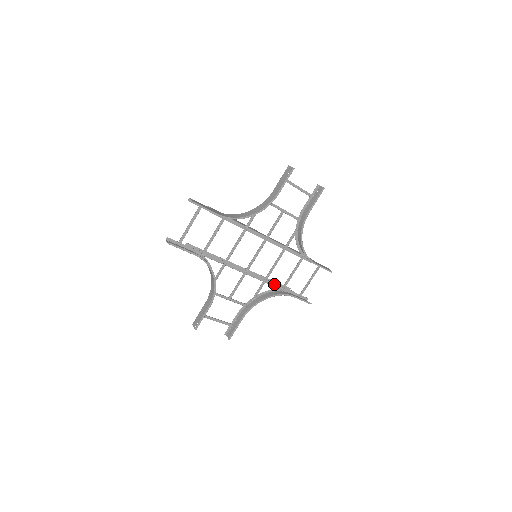
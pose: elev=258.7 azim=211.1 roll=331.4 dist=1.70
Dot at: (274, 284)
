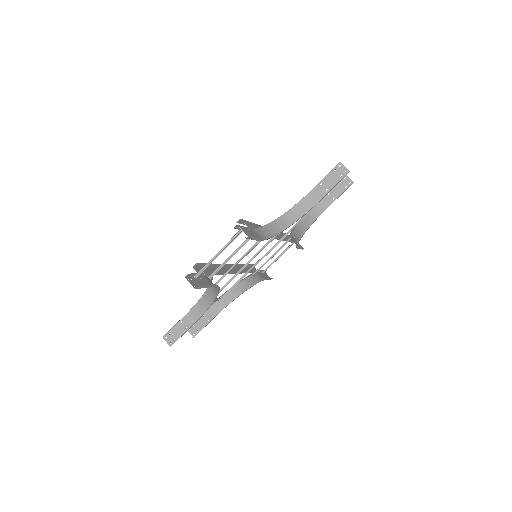
Dot at: (251, 271)
